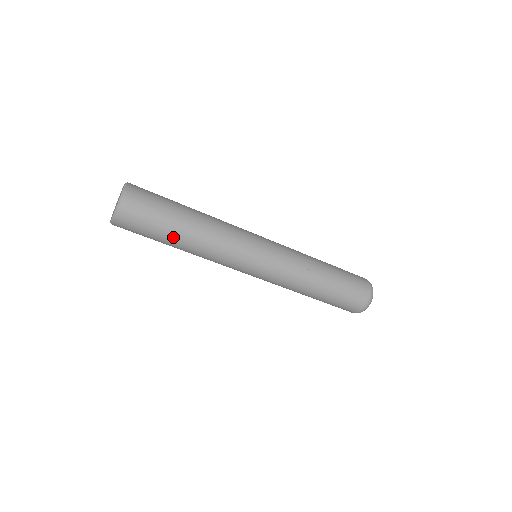
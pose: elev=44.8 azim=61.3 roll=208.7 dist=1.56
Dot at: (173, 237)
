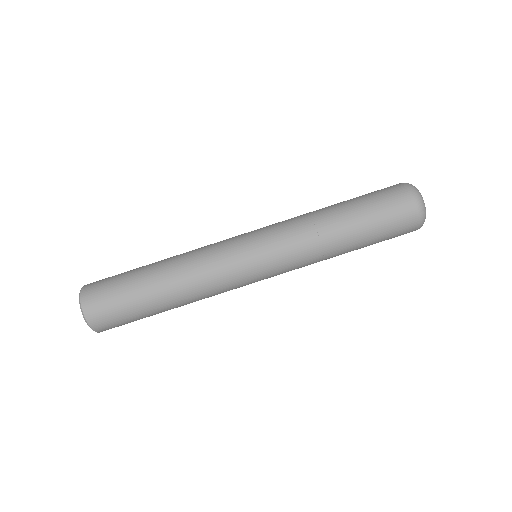
Dot at: (144, 270)
